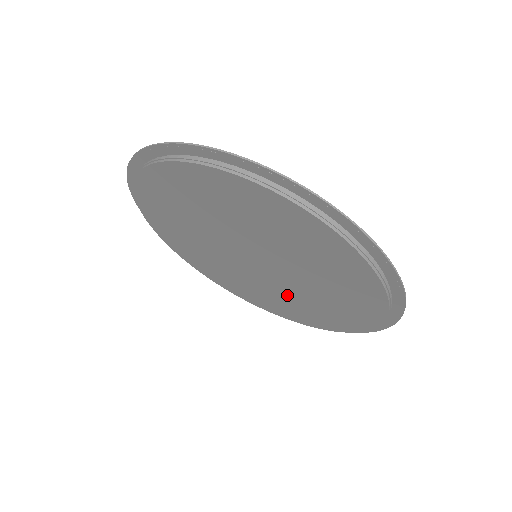
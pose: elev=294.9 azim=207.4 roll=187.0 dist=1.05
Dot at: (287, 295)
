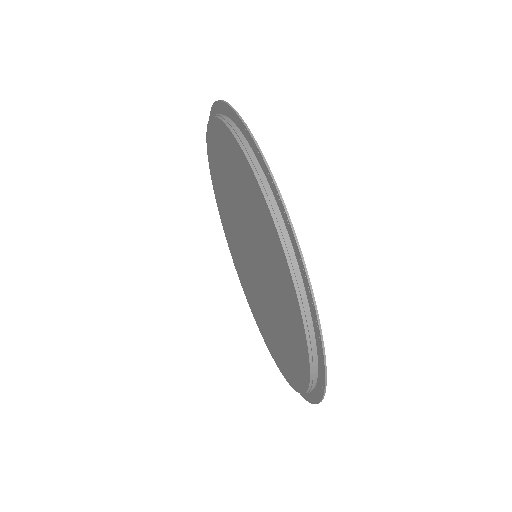
Dot at: (272, 319)
